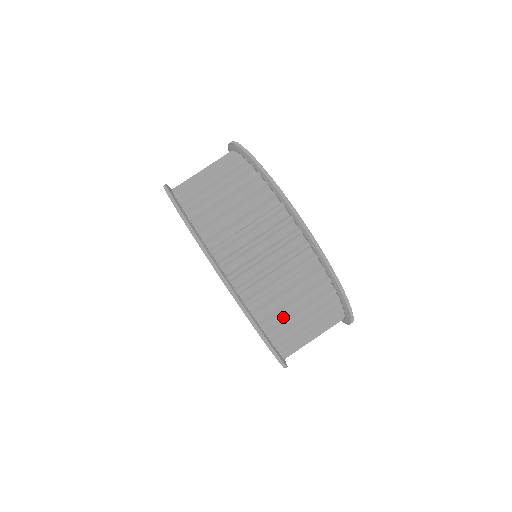
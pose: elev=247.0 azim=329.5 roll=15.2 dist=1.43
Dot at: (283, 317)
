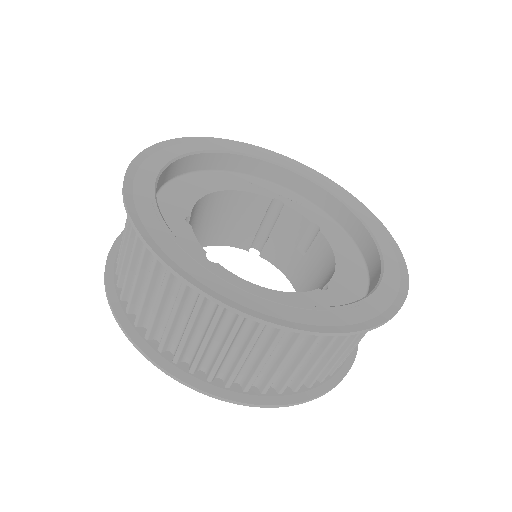
Dot at: (268, 369)
